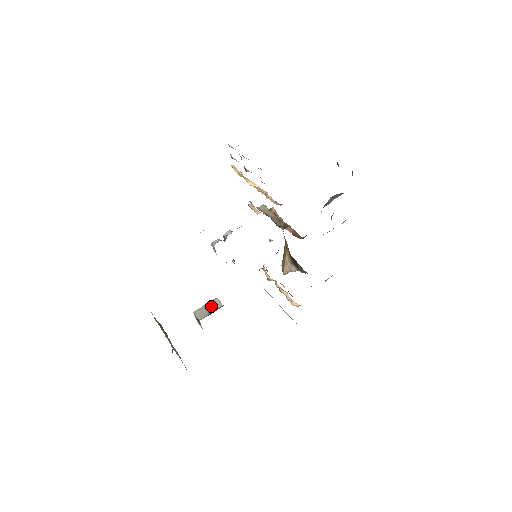
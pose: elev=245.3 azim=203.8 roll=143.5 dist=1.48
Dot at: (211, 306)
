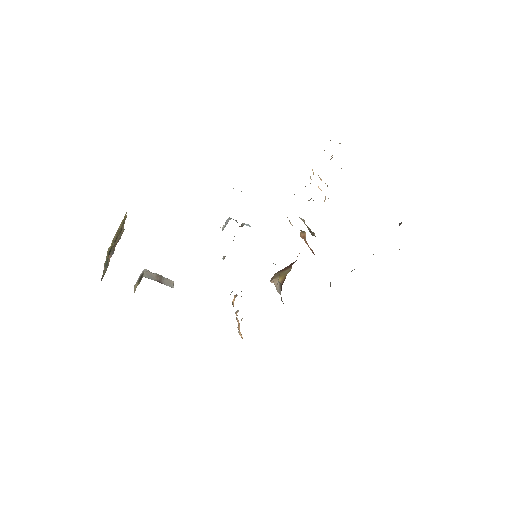
Dot at: (163, 279)
